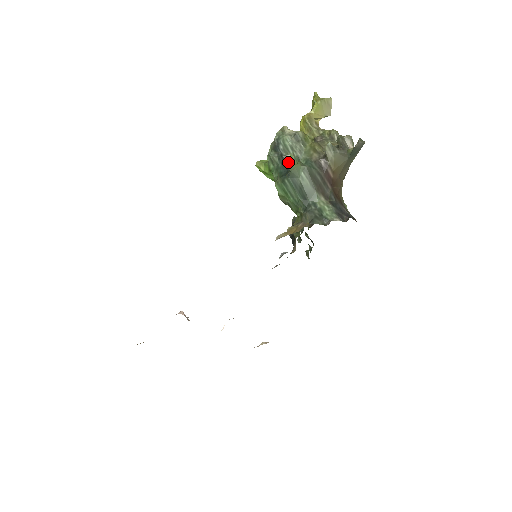
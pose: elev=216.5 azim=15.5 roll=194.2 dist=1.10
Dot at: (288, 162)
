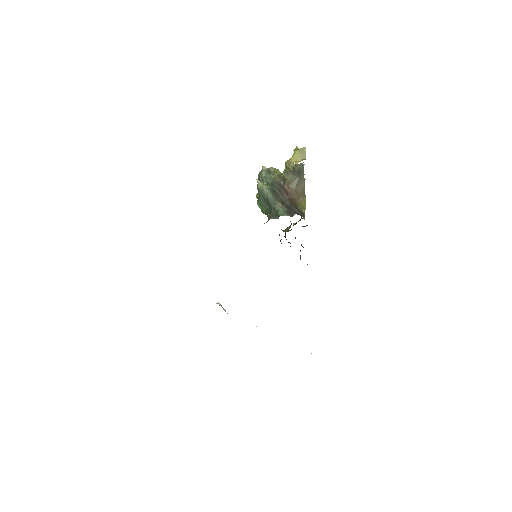
Dot at: occluded
